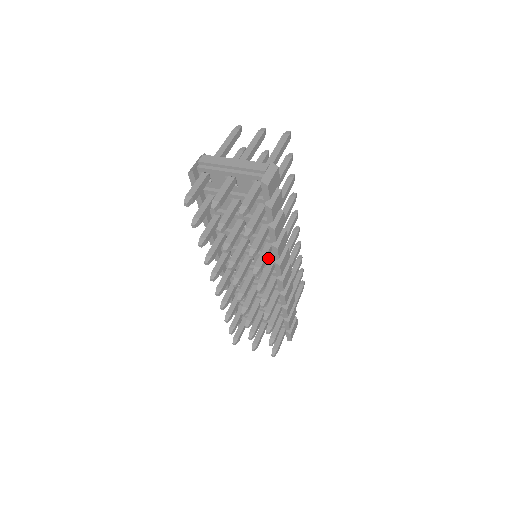
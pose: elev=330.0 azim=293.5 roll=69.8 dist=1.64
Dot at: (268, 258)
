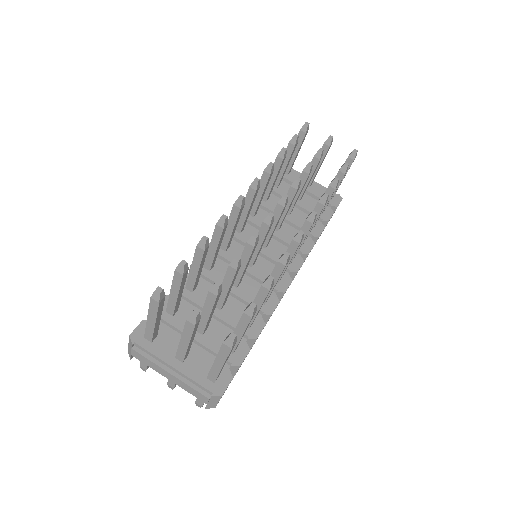
Dot at: occluded
